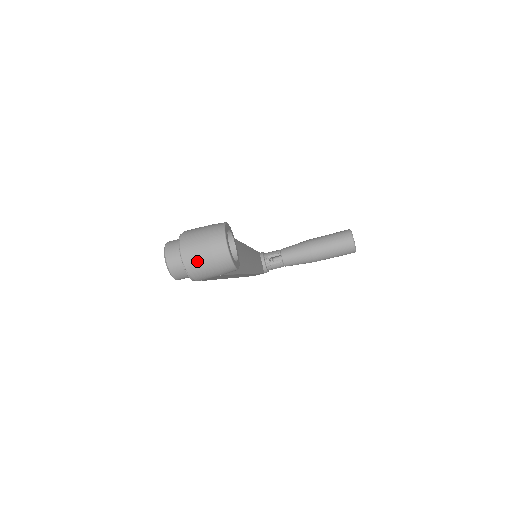
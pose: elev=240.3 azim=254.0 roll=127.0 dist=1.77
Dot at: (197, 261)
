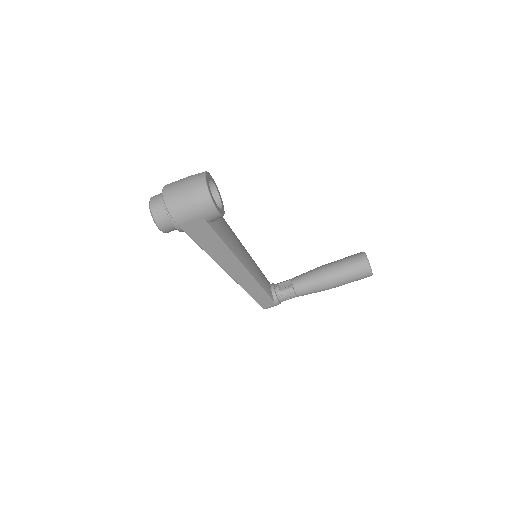
Dot at: (176, 195)
